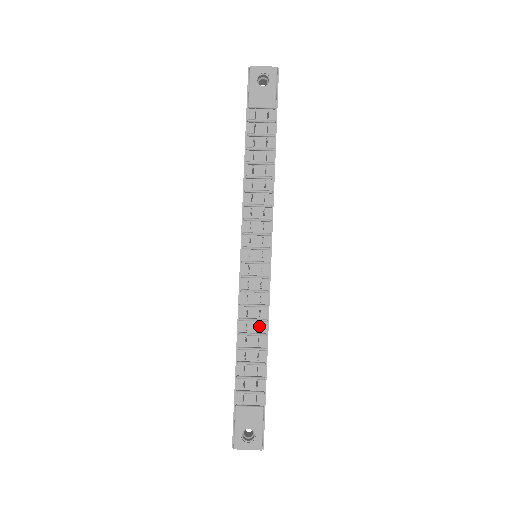
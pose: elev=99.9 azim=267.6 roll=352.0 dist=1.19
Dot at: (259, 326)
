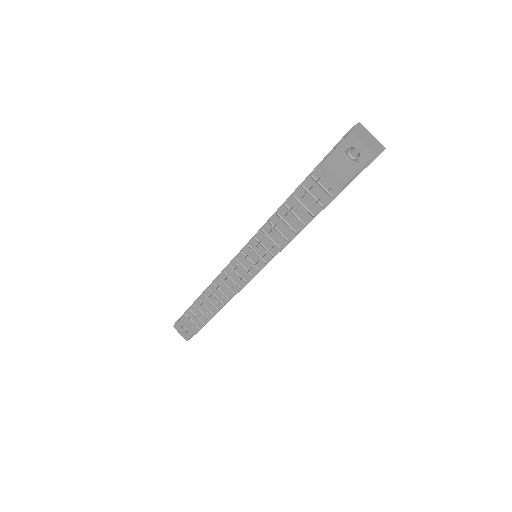
Dot at: (218, 301)
